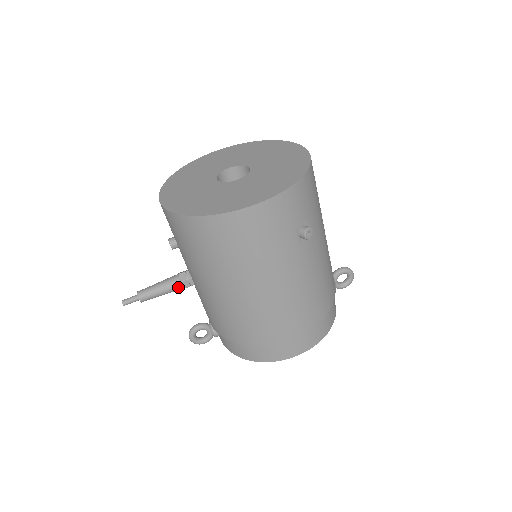
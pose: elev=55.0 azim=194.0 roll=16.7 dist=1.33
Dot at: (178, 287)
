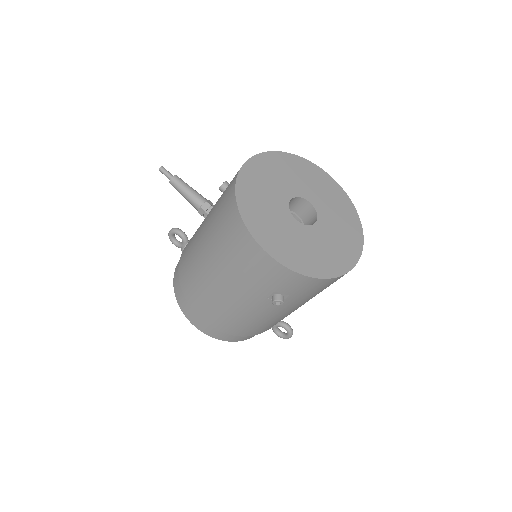
Dot at: (196, 207)
